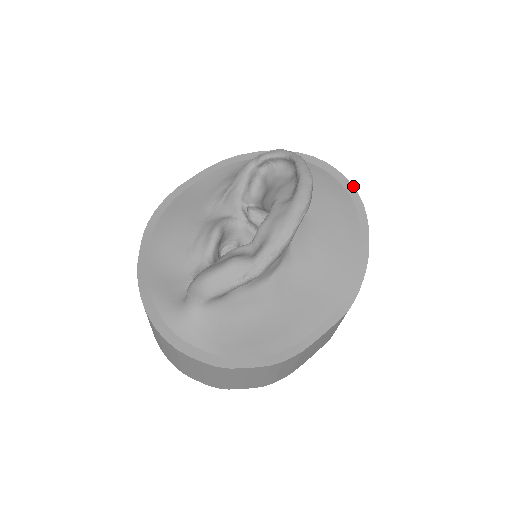
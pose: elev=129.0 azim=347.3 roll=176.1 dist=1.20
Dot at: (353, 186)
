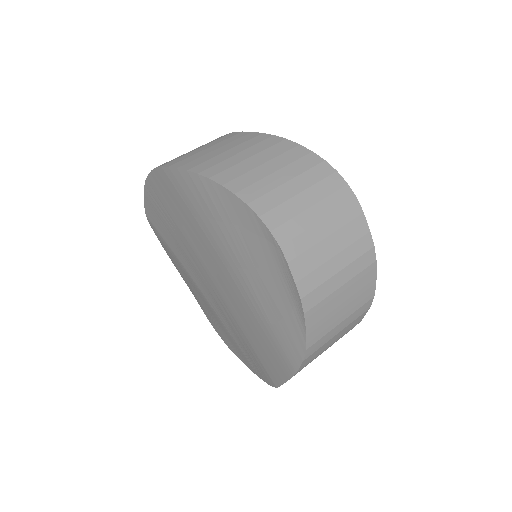
Dot at: occluded
